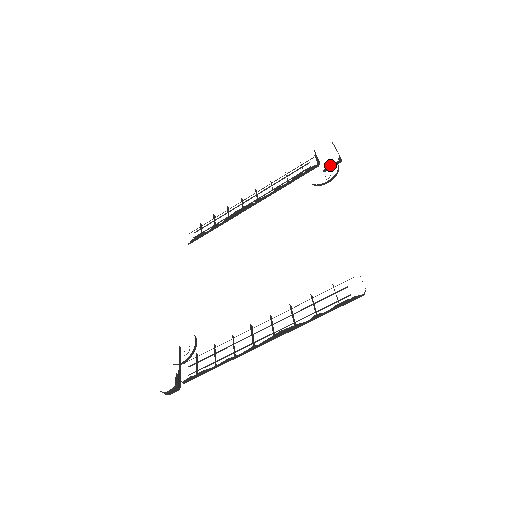
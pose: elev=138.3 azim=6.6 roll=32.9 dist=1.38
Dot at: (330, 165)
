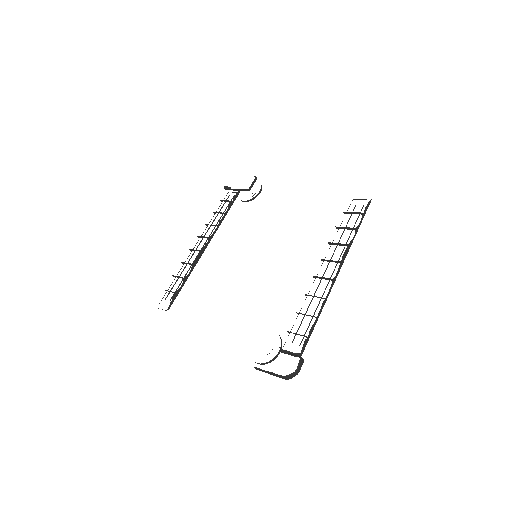
Dot at: (252, 183)
